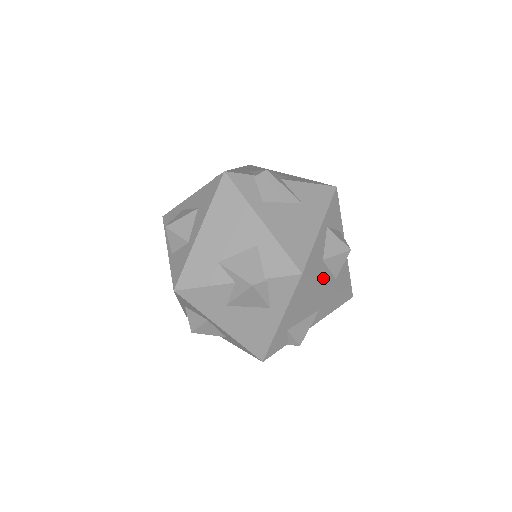
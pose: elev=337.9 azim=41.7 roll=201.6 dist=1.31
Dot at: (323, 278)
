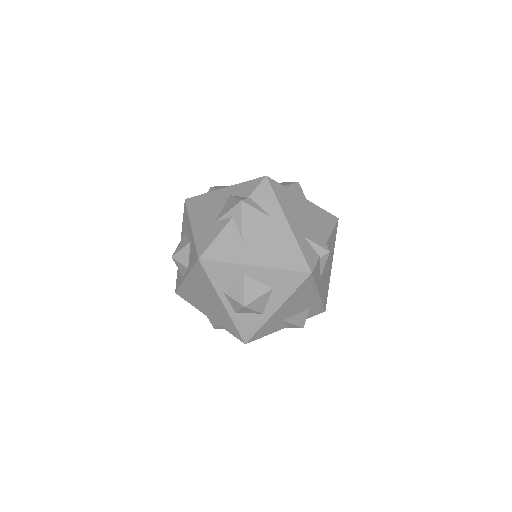
Dot at: (292, 191)
